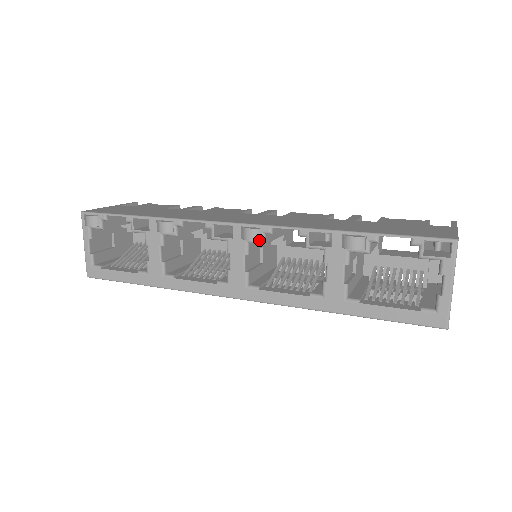
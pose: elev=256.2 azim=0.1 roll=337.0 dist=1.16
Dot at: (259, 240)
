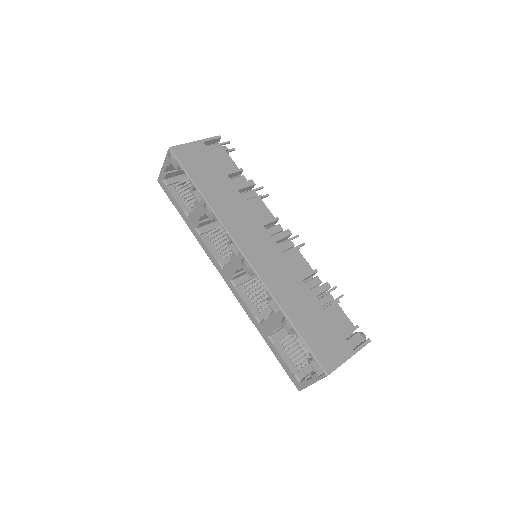
Dot at: (248, 272)
